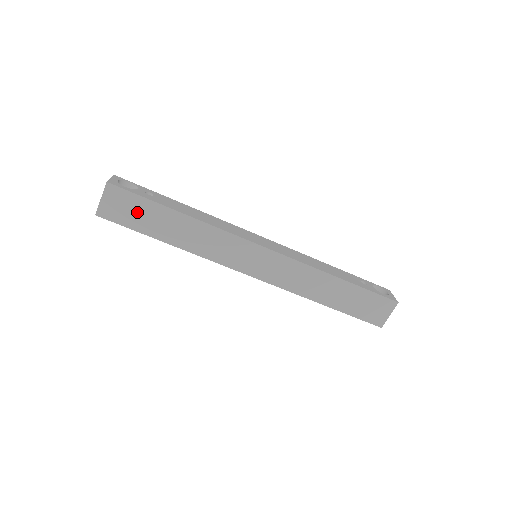
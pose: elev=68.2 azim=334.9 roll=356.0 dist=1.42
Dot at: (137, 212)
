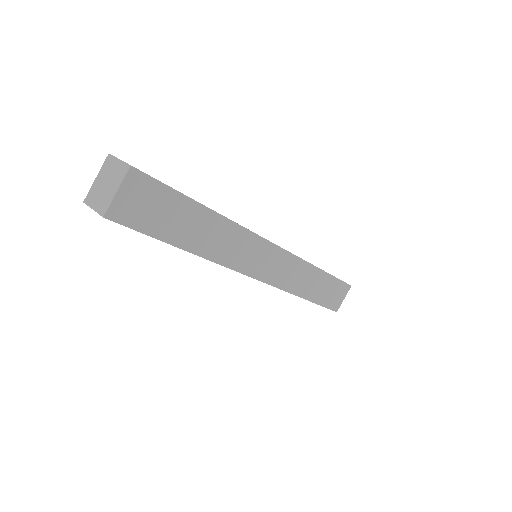
Dot at: (161, 210)
